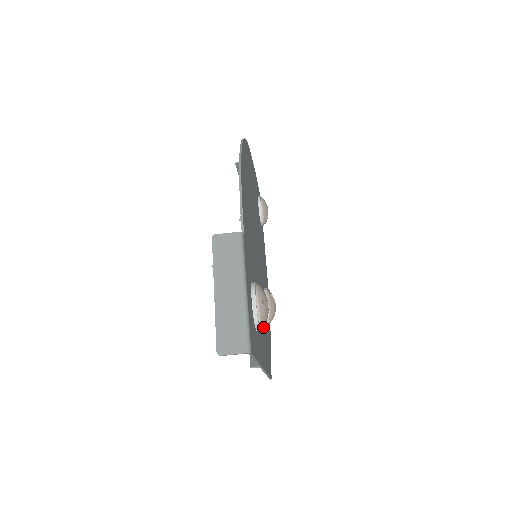
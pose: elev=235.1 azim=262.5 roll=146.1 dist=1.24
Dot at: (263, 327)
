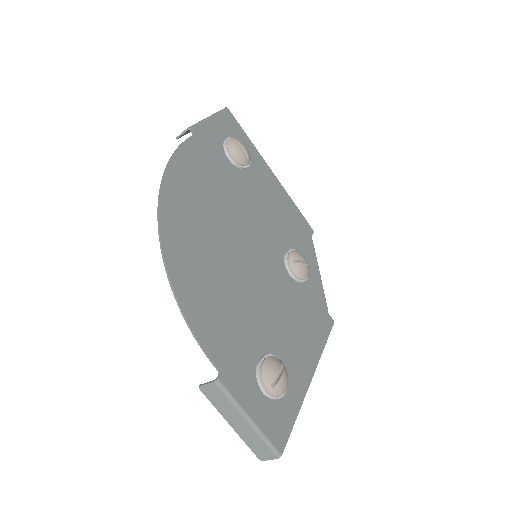
Dot at: (297, 324)
